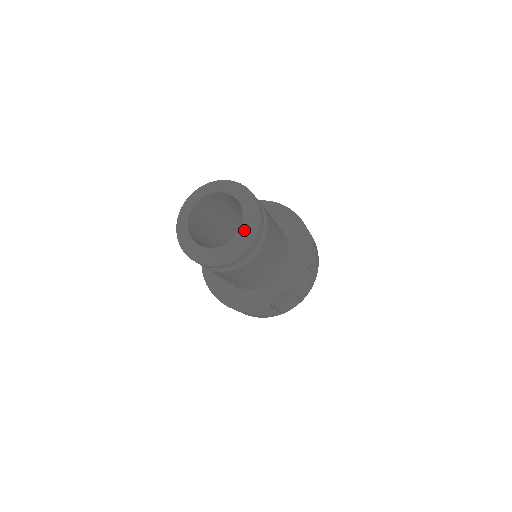
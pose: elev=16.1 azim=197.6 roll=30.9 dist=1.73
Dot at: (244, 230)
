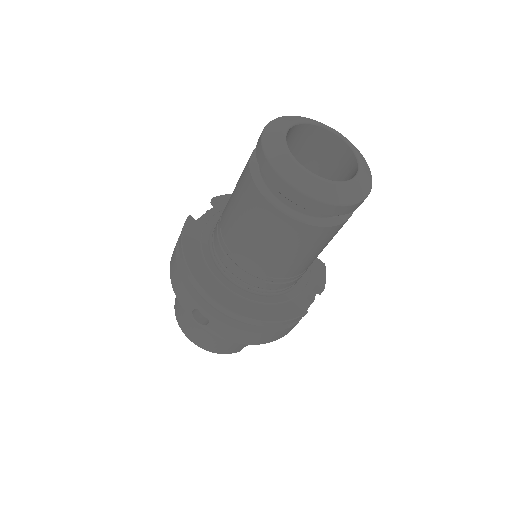
Dot at: (364, 165)
